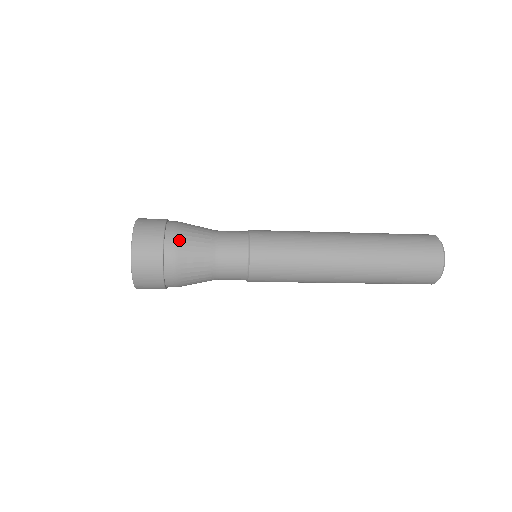
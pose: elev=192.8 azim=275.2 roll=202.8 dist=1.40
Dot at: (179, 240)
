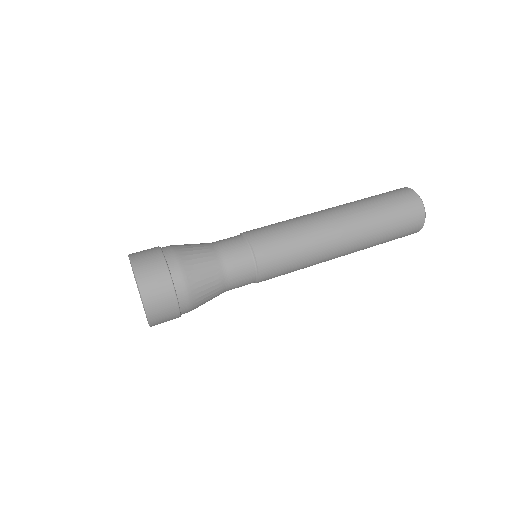
Dot at: (190, 285)
